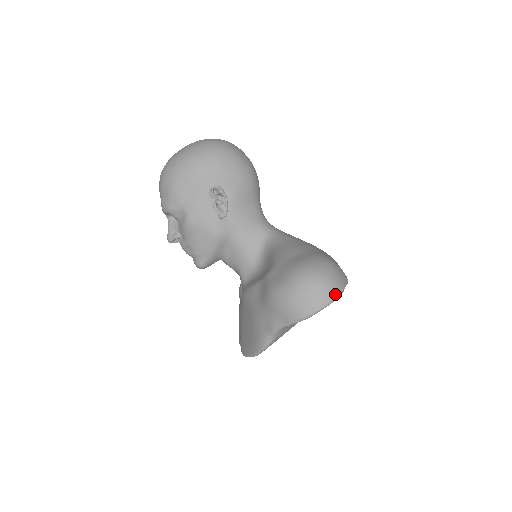
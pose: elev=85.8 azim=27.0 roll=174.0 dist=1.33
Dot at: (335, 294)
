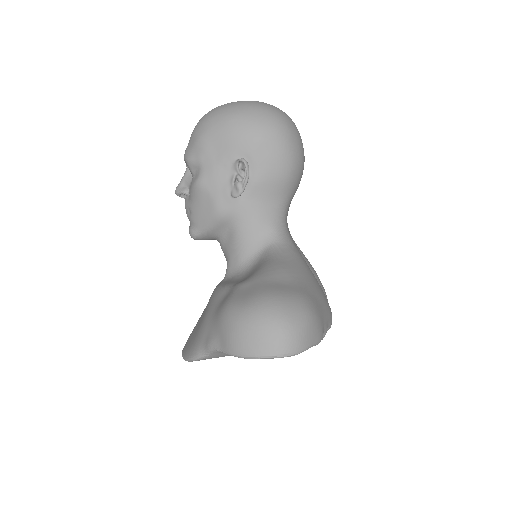
Dot at: (289, 350)
